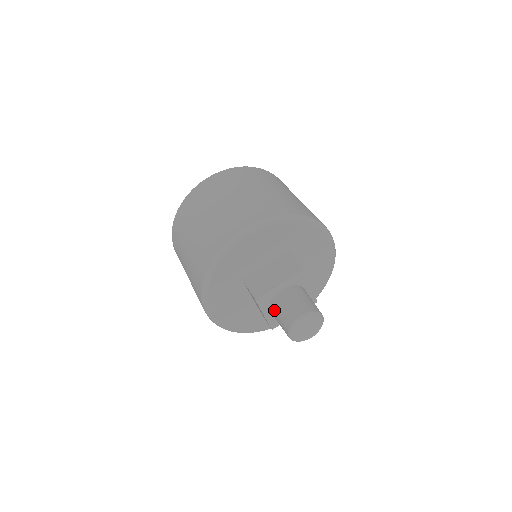
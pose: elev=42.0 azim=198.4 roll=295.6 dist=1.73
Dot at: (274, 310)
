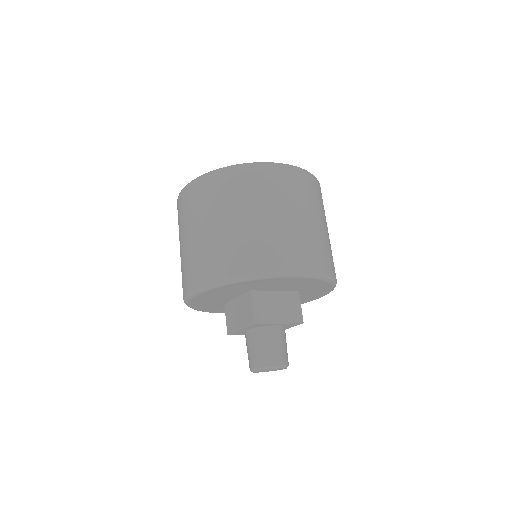
Dot at: occluded
